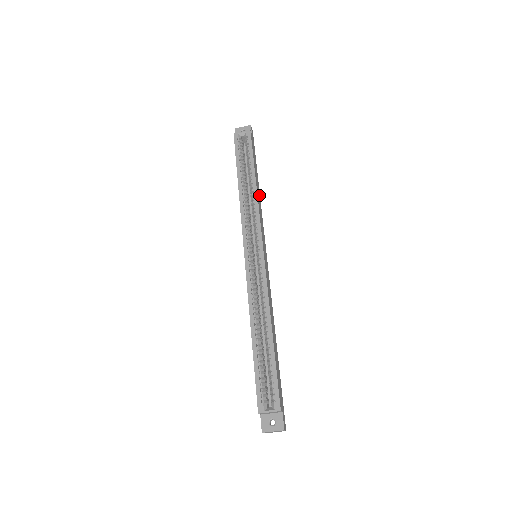
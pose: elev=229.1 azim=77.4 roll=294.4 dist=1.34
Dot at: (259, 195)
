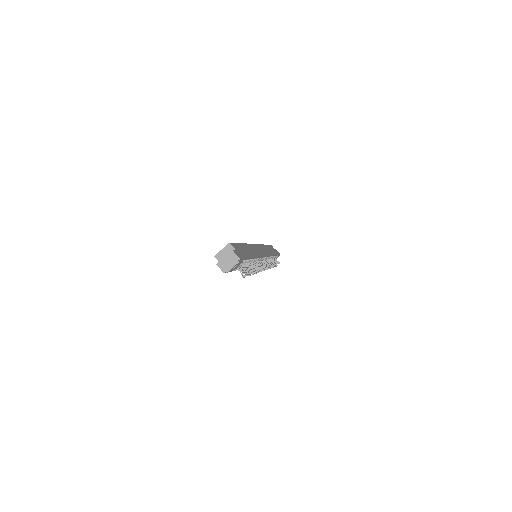
Dot at: (271, 253)
